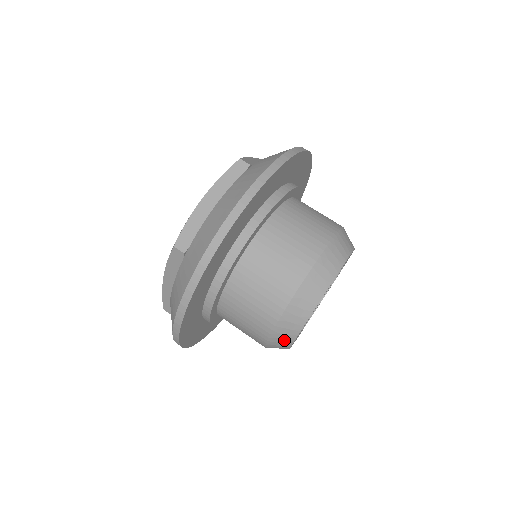
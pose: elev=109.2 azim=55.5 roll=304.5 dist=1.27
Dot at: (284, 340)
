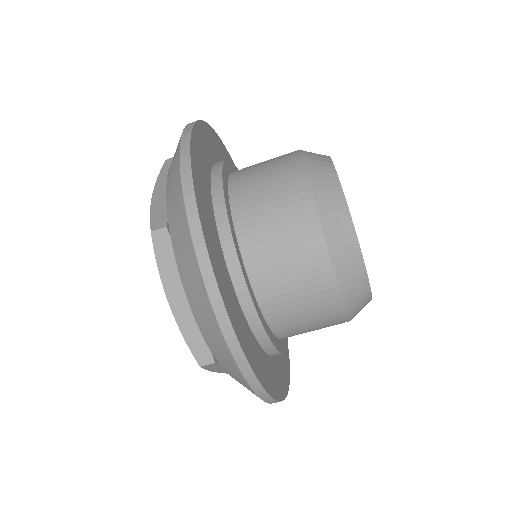
Dot at: occluded
